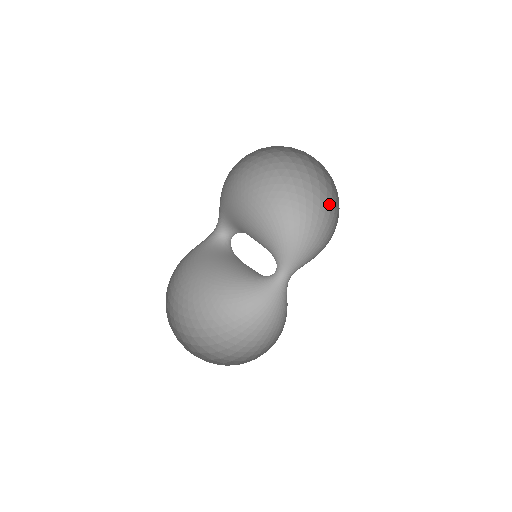
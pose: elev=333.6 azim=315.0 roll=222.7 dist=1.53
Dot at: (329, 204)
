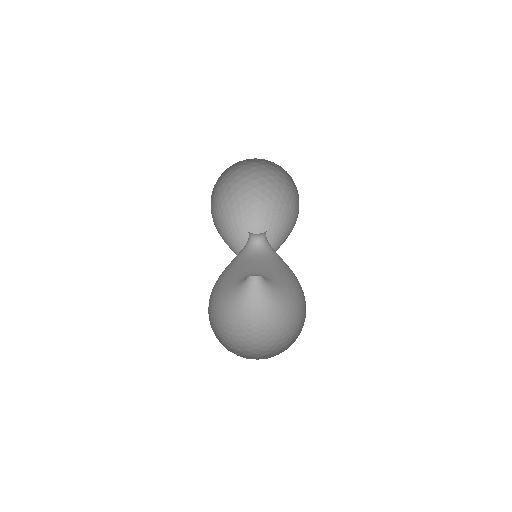
Dot at: (264, 206)
